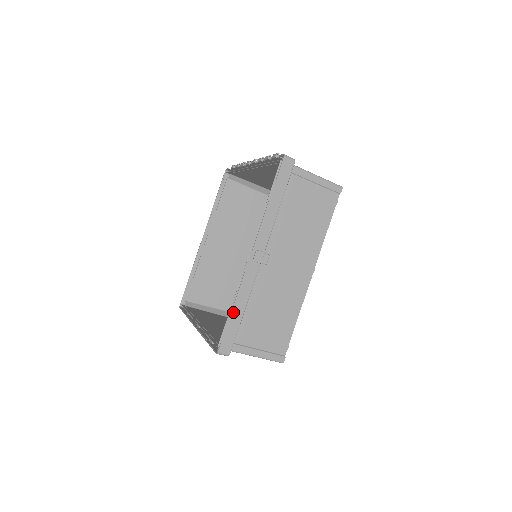
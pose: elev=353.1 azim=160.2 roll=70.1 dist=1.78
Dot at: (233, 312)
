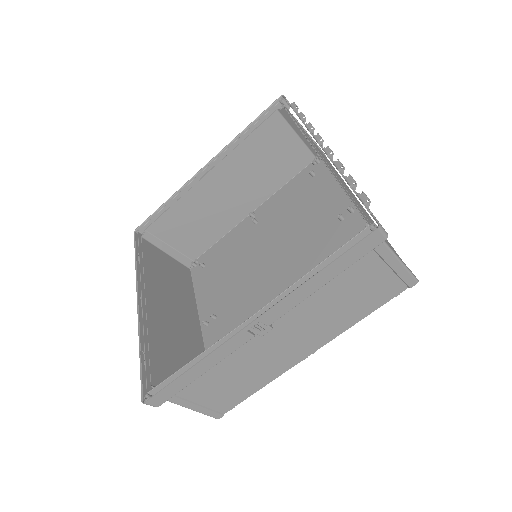
Dot at: (187, 373)
